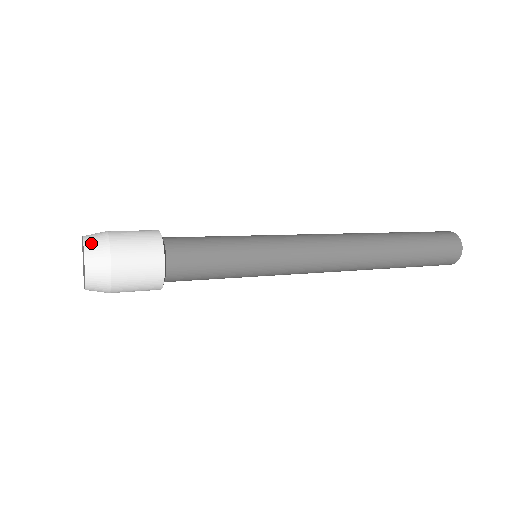
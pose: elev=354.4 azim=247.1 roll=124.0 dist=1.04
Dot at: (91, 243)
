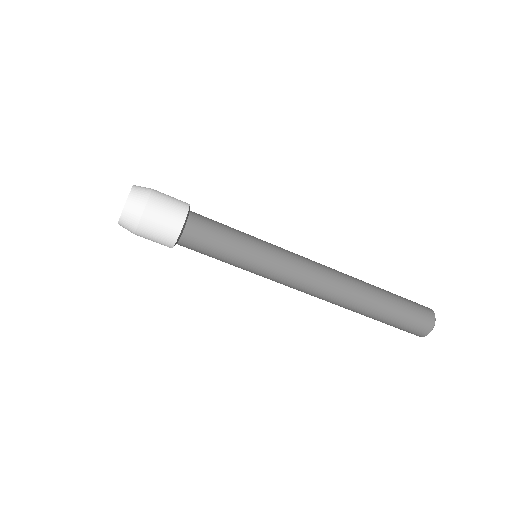
Dot at: (138, 187)
